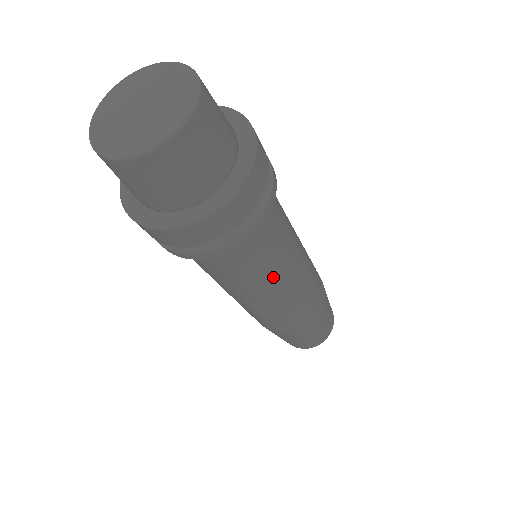
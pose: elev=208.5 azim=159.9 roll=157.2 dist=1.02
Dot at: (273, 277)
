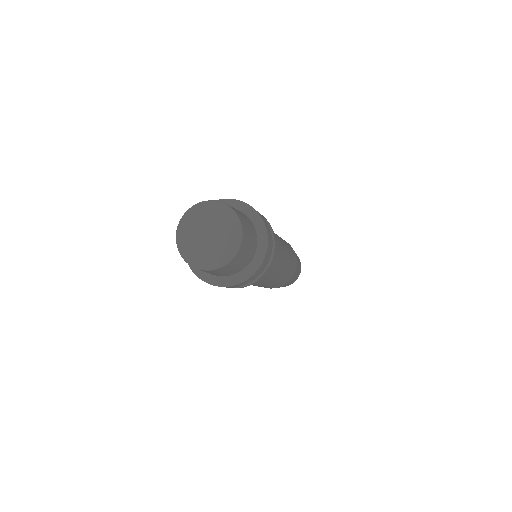
Dot at: occluded
